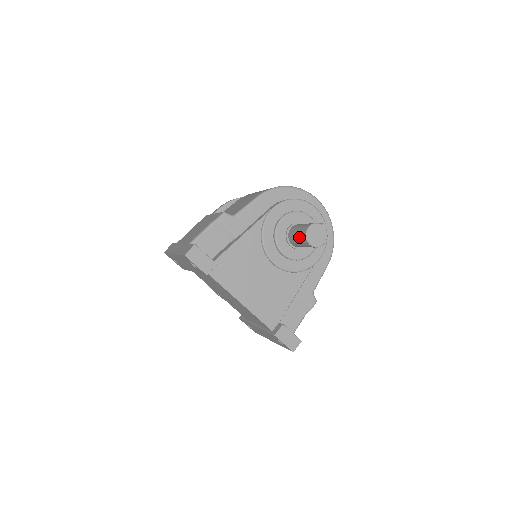
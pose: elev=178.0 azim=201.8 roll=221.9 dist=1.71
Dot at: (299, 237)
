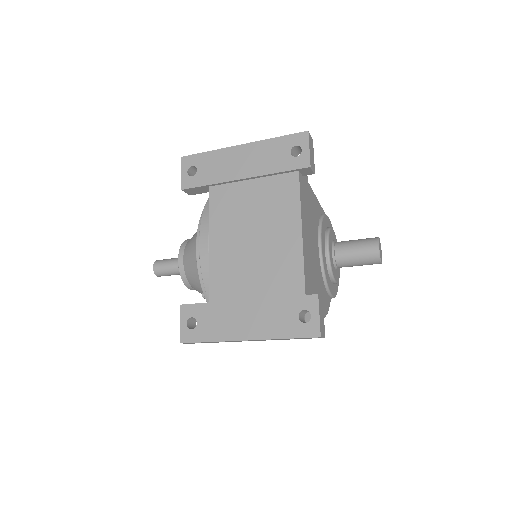
Dot at: (362, 241)
